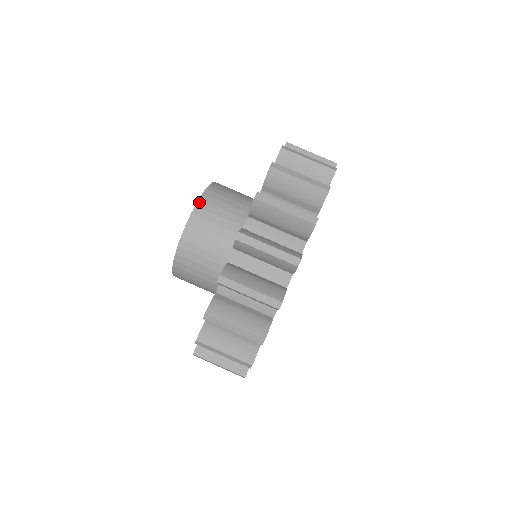
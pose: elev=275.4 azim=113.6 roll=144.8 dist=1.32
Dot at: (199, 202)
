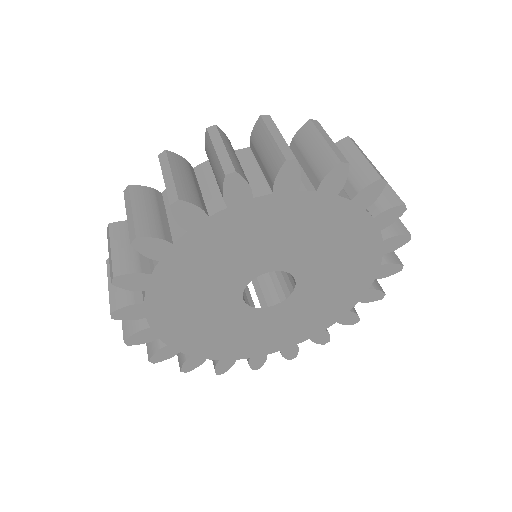
Dot at: occluded
